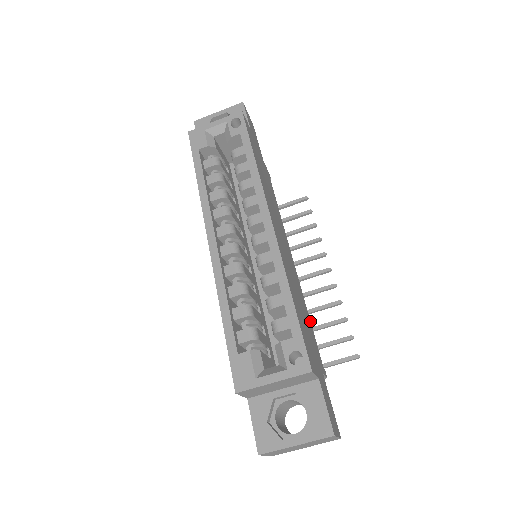
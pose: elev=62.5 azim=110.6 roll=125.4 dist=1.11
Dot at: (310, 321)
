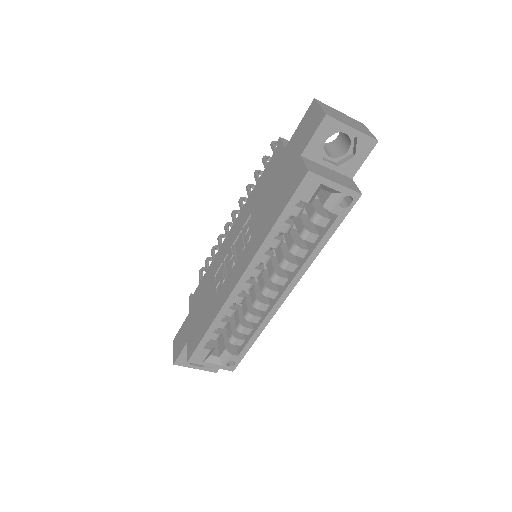
Dot at: occluded
